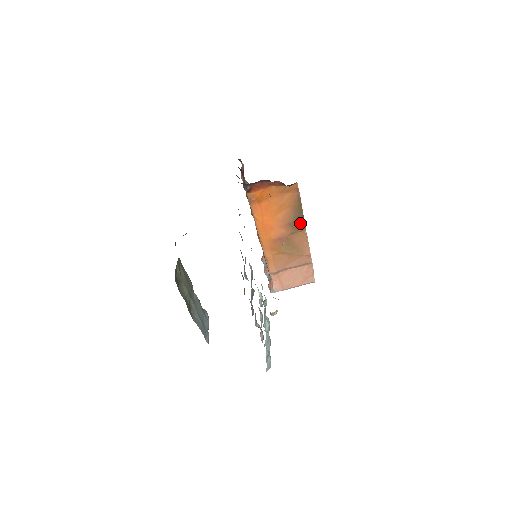
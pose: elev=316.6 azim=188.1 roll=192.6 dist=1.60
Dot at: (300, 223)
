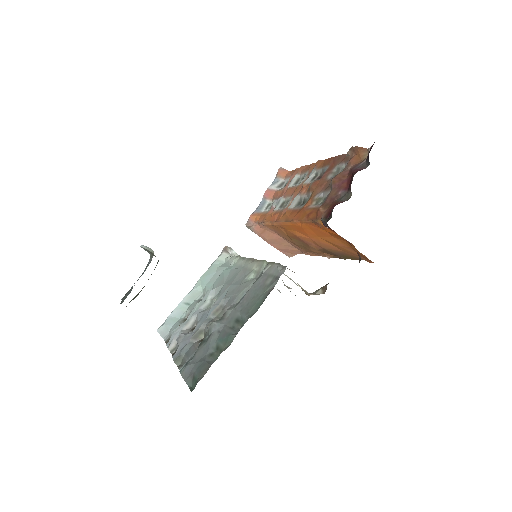
Dot at: (333, 254)
